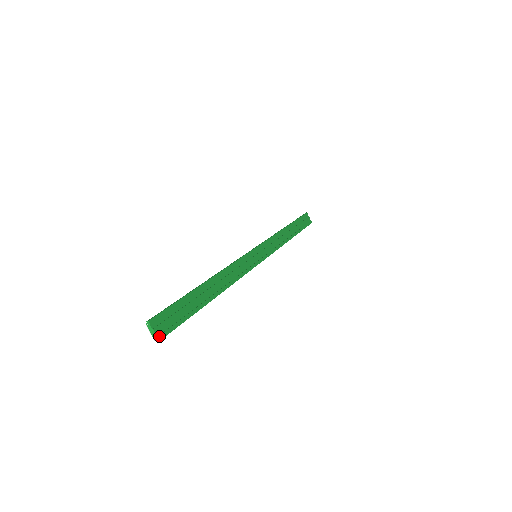
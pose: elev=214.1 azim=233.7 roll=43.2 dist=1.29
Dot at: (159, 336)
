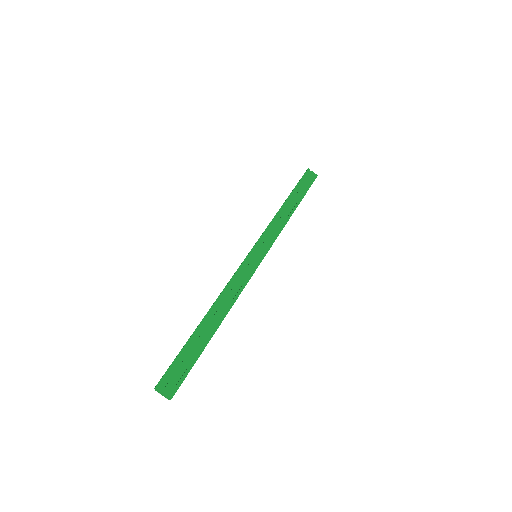
Dot at: (170, 395)
